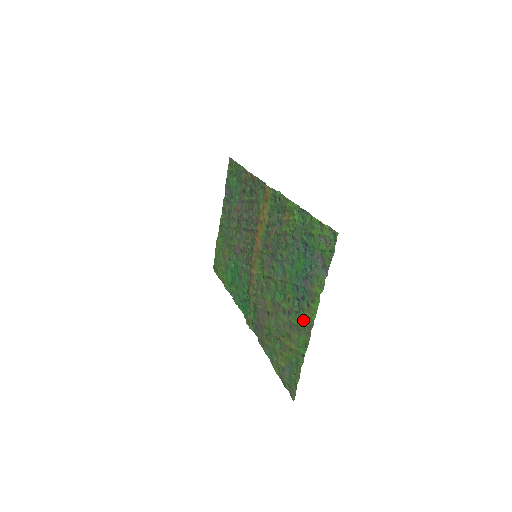
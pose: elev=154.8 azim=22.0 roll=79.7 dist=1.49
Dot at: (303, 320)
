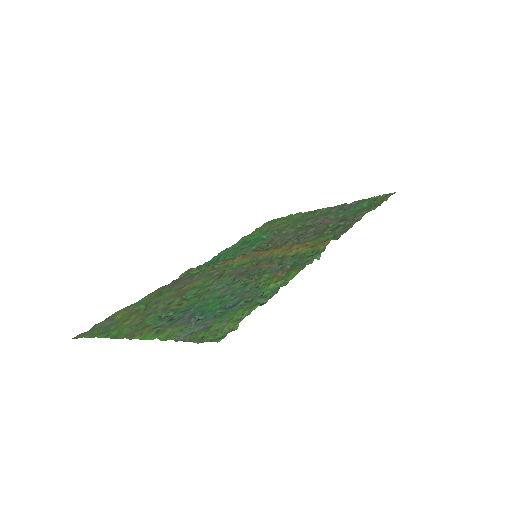
Dot at: (145, 326)
